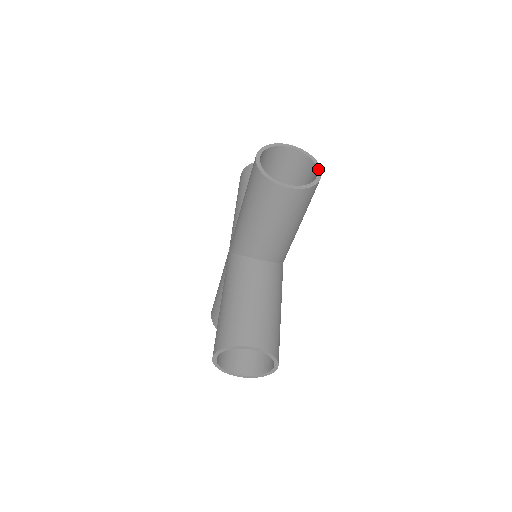
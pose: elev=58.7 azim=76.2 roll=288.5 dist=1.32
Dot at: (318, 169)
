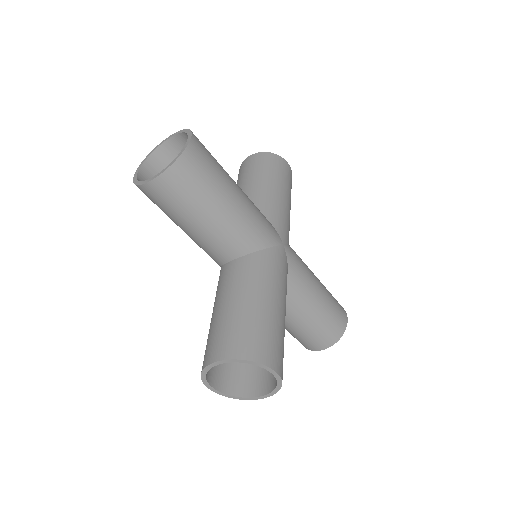
Dot at: (188, 137)
